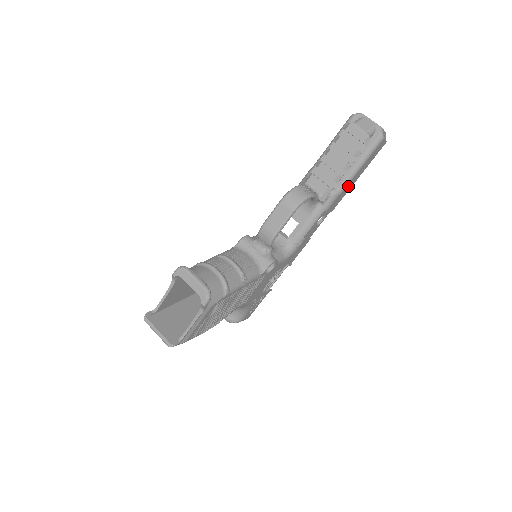
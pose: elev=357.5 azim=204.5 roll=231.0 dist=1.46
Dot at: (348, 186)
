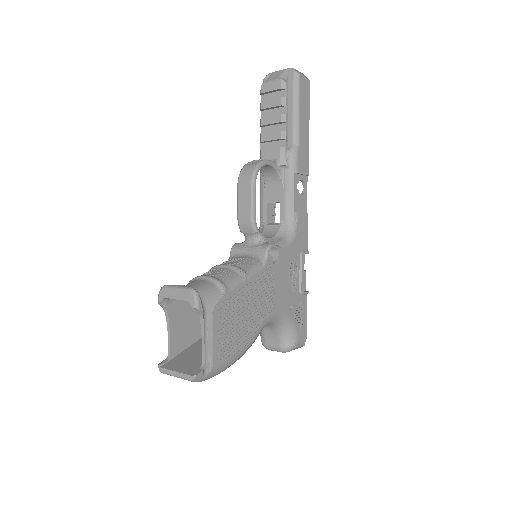
Dot at: (302, 139)
